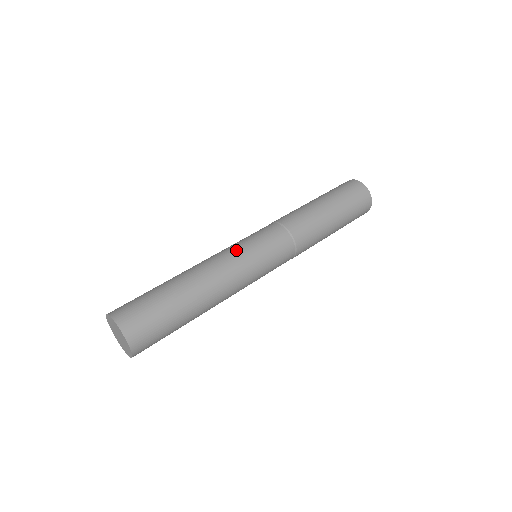
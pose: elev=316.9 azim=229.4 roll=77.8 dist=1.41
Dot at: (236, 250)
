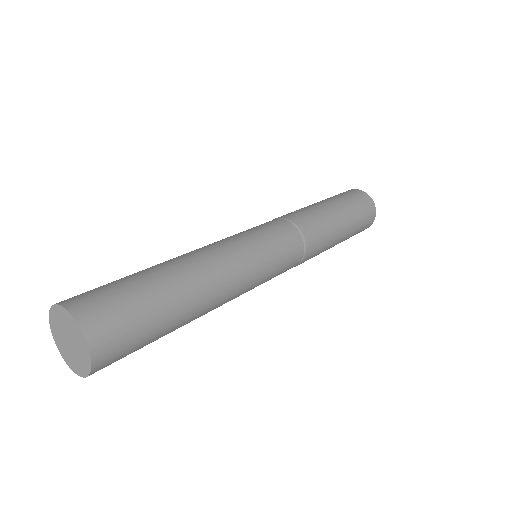
Dot at: (242, 243)
